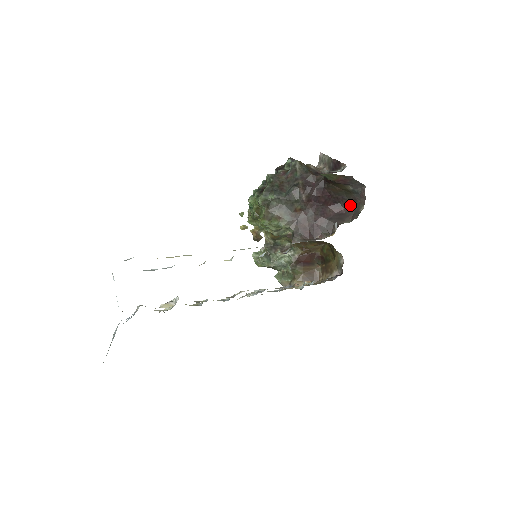
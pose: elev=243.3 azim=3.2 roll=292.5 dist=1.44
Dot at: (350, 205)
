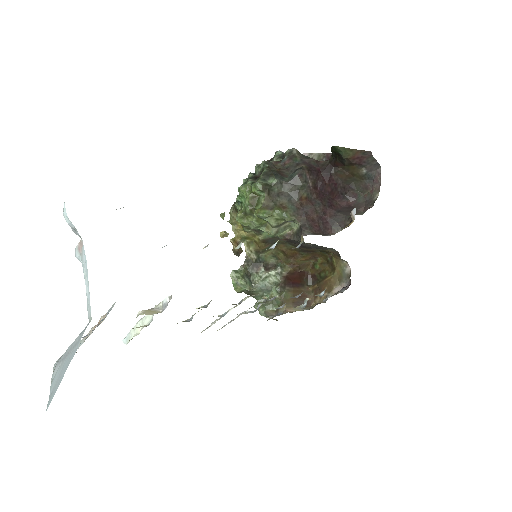
Dot at: (358, 197)
